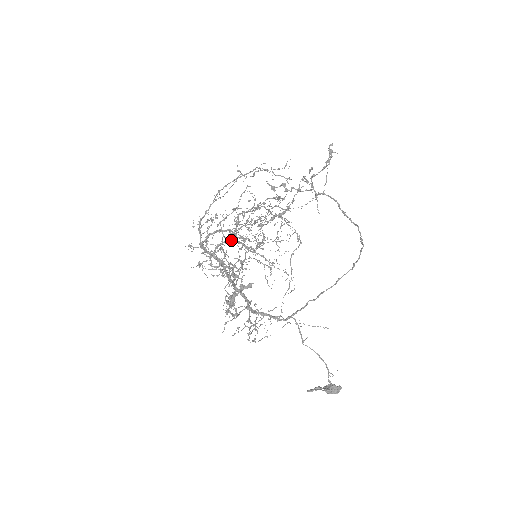
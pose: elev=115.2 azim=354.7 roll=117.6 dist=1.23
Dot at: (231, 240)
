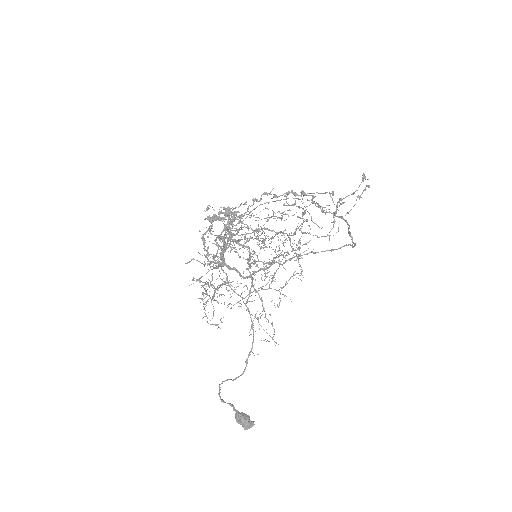
Dot at: (245, 236)
